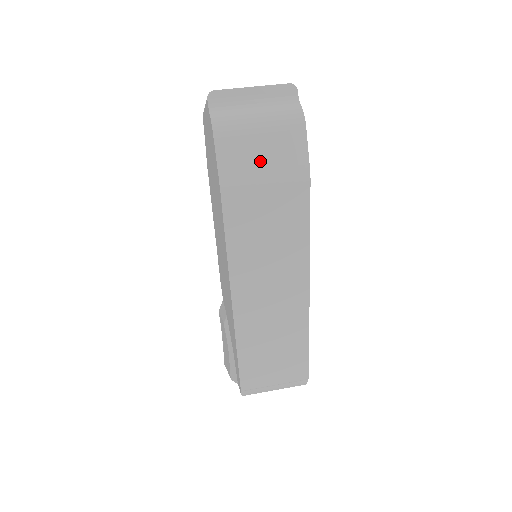
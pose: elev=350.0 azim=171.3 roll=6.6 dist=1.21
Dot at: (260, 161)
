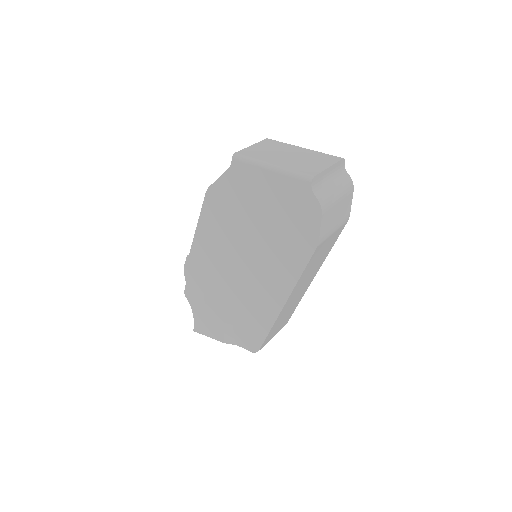
Dot at: (335, 220)
